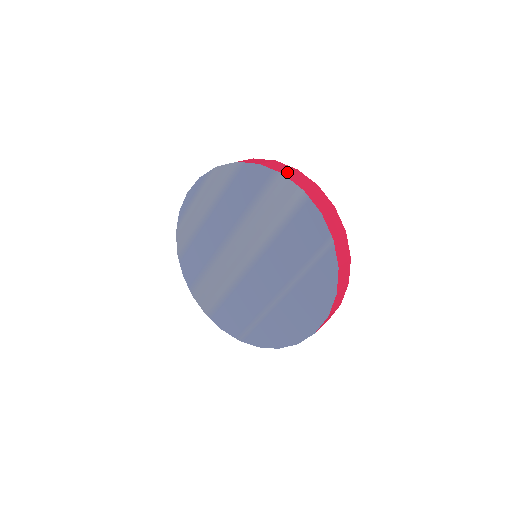
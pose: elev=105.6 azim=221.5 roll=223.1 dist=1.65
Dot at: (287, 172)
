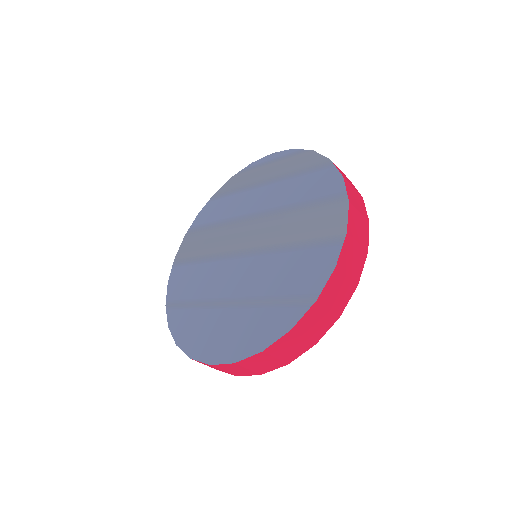
Dot at: (356, 207)
